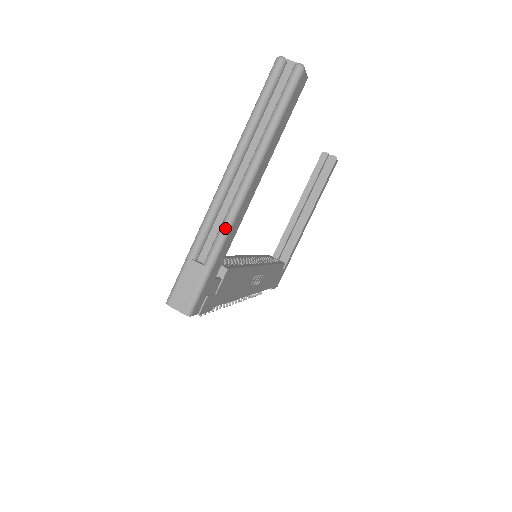
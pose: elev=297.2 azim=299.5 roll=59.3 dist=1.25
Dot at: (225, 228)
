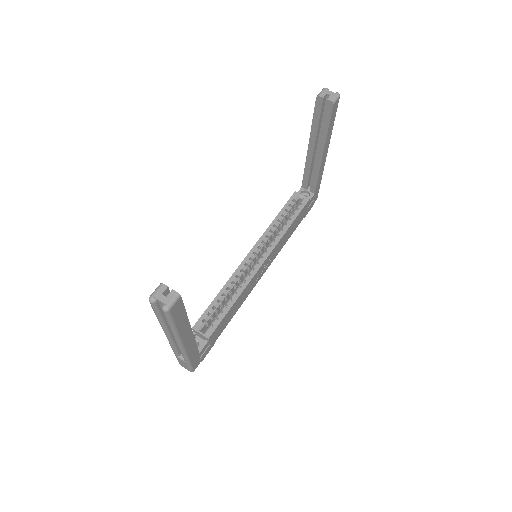
Dot at: (183, 355)
